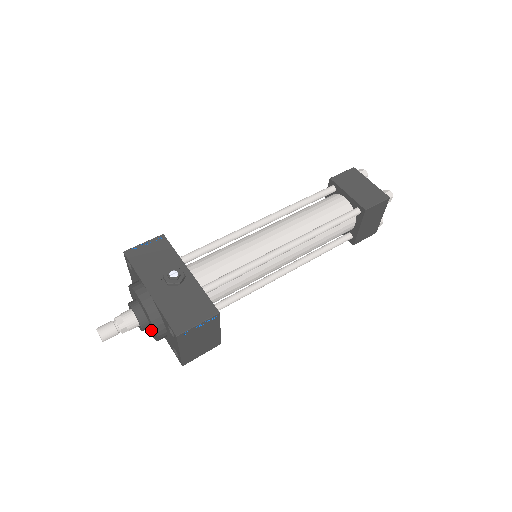
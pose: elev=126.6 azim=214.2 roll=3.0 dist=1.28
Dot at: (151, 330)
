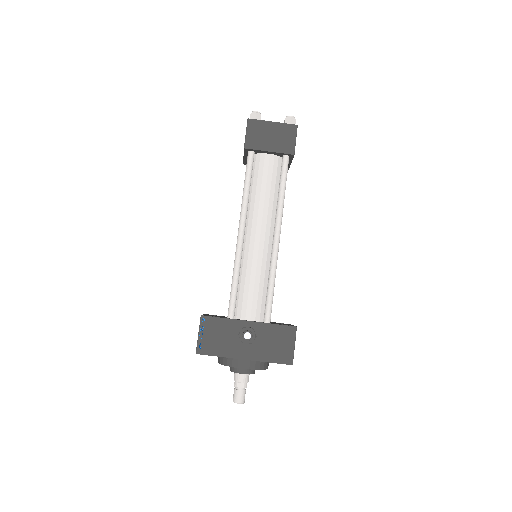
Dot at: occluded
